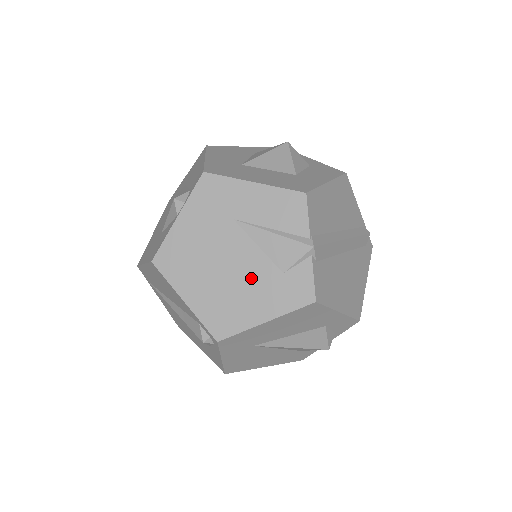
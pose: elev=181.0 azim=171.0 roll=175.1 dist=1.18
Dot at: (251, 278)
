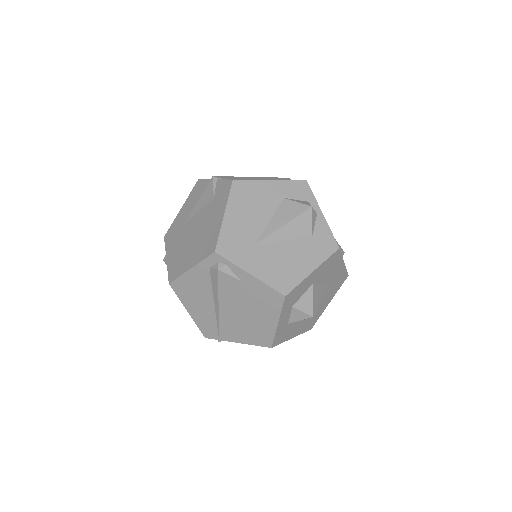
Dot at: (205, 219)
